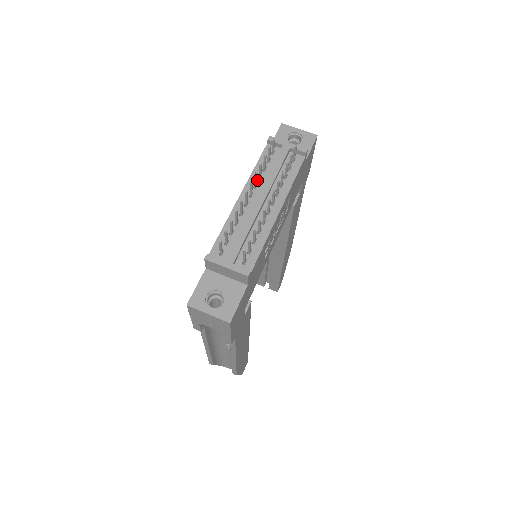
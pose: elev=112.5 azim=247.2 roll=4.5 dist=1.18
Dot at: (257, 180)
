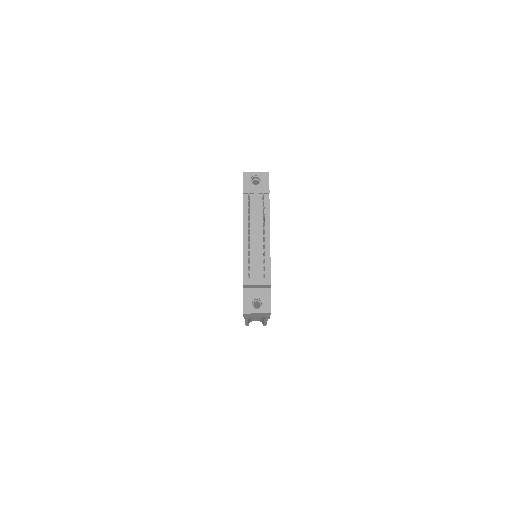
Dot at: occluded
